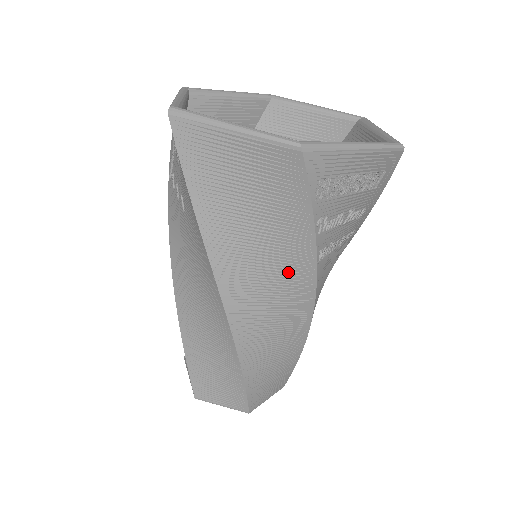
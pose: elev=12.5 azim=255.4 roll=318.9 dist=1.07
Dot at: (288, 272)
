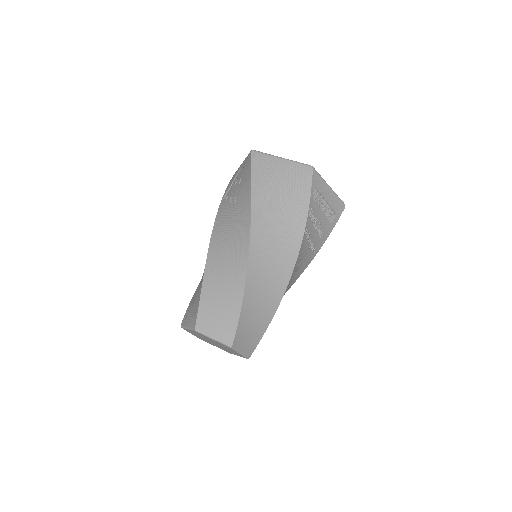
Dot at: (288, 236)
